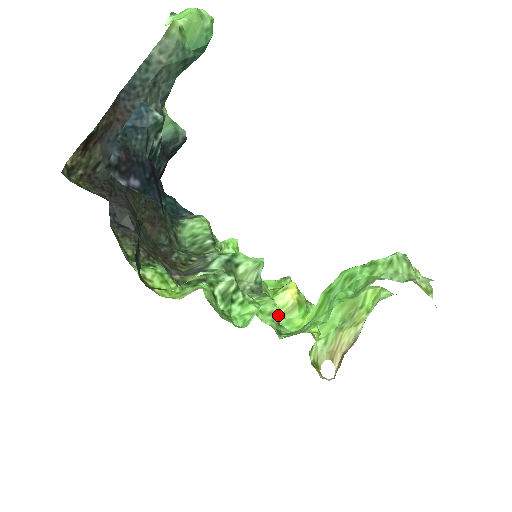
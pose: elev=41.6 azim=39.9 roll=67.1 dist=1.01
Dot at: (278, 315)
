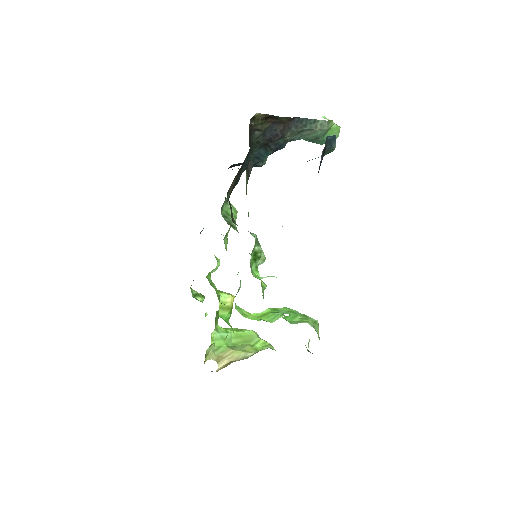
Dot at: occluded
